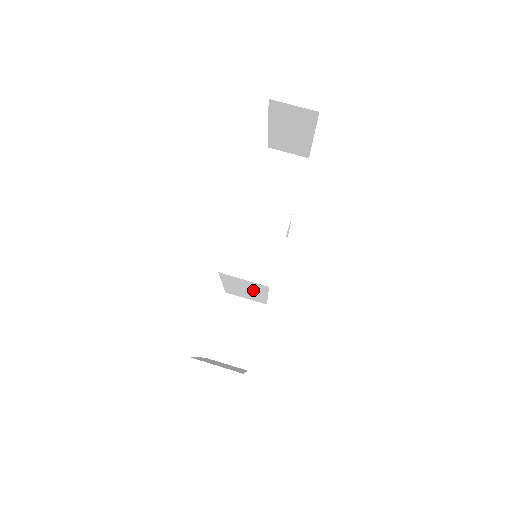
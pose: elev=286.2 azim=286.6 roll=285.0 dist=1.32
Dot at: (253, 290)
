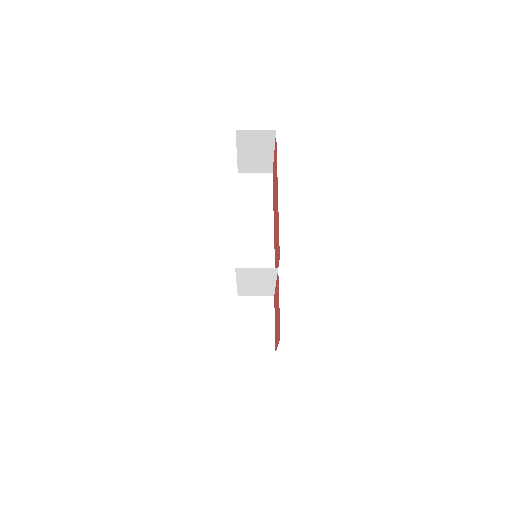
Dot at: (263, 280)
